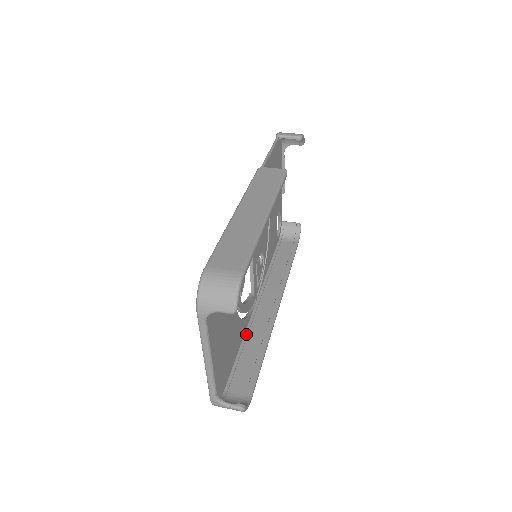
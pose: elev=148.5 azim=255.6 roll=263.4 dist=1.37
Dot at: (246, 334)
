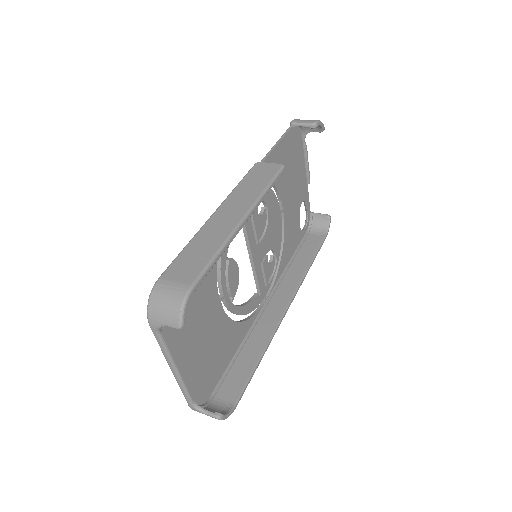
Dot at: (247, 336)
